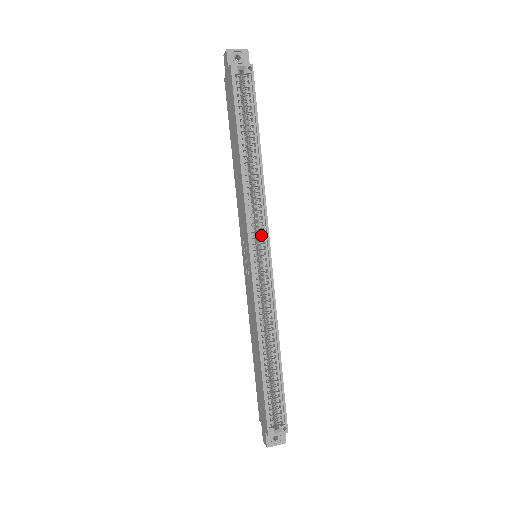
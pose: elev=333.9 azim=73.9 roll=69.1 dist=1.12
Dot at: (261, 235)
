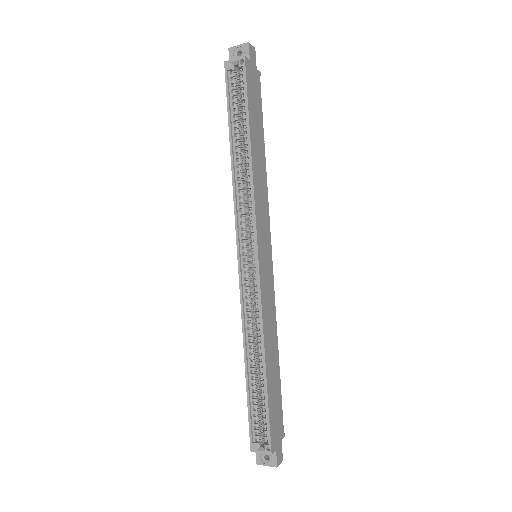
Dot at: (251, 233)
